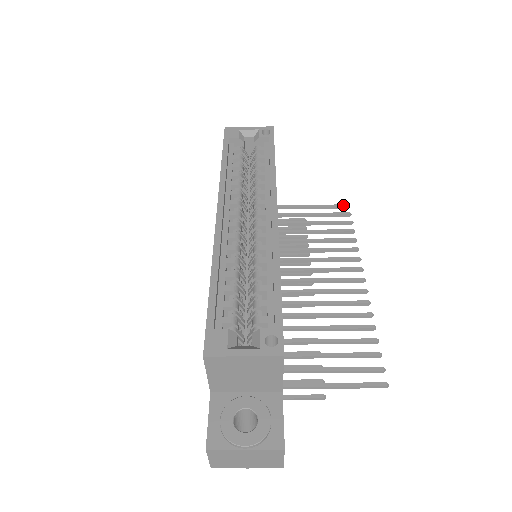
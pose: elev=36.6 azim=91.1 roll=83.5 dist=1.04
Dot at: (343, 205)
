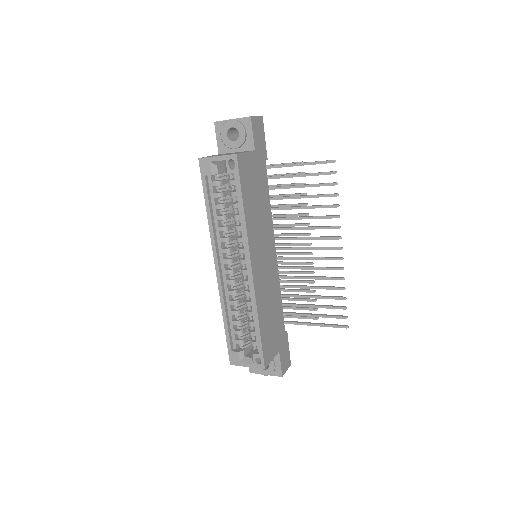
Dot at: (329, 162)
